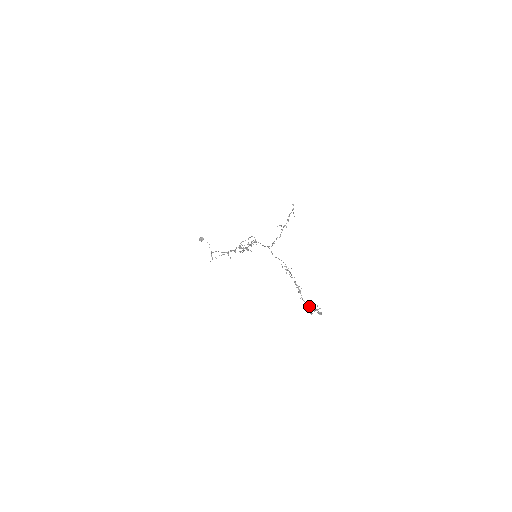
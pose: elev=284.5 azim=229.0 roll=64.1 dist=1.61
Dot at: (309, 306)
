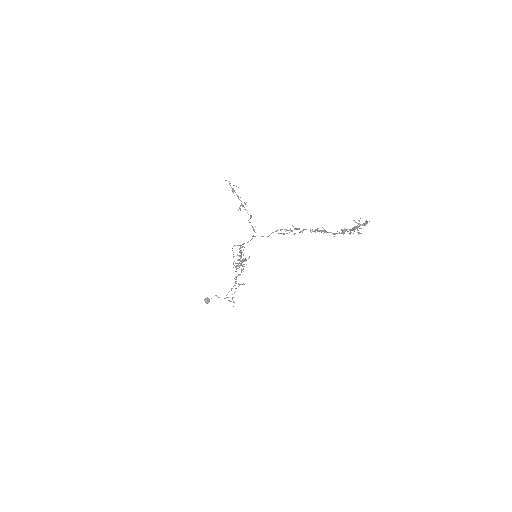
Dot at: (348, 231)
